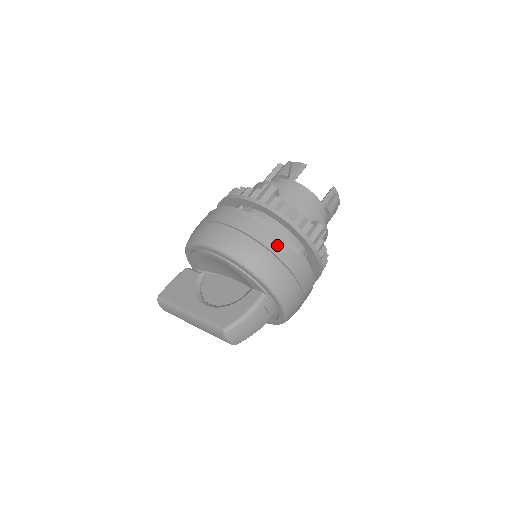
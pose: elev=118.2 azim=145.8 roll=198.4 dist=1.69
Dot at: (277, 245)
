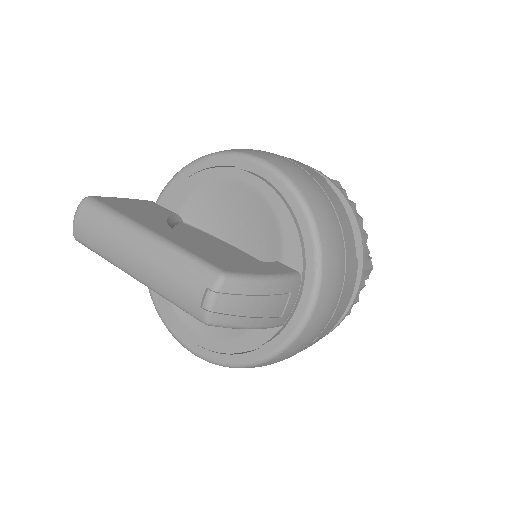
Dot at: (346, 226)
